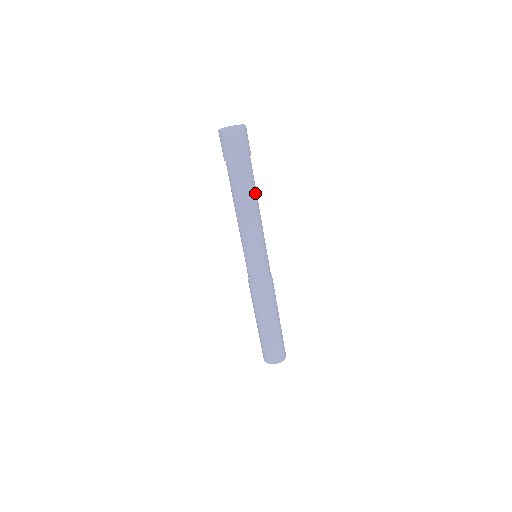
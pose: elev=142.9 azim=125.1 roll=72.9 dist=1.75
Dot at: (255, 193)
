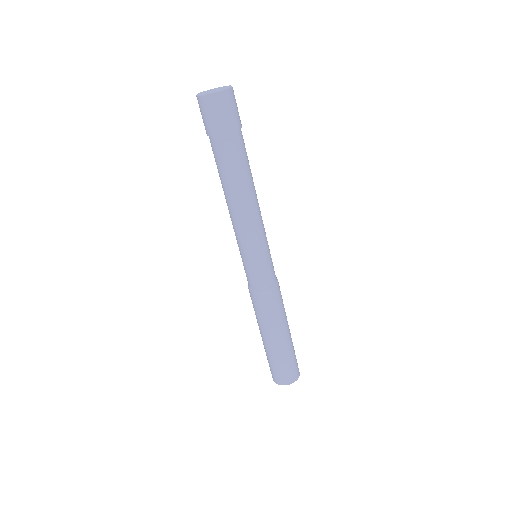
Dot at: (240, 181)
